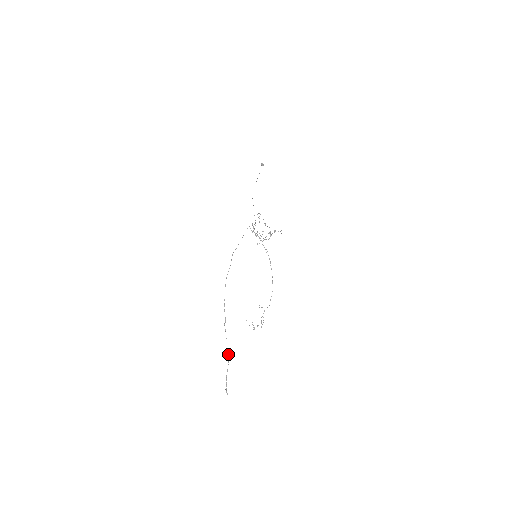
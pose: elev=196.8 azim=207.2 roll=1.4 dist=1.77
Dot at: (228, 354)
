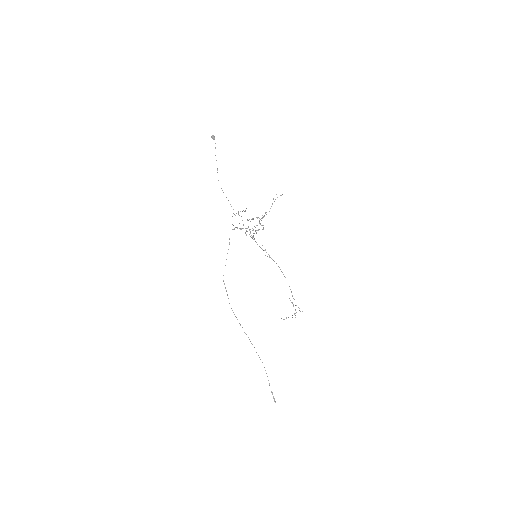
Dot at: occluded
